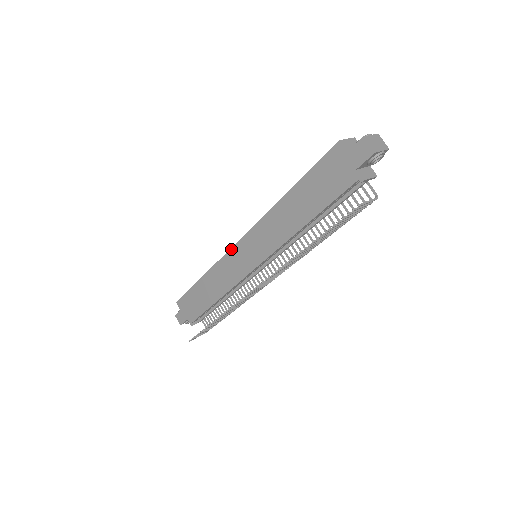
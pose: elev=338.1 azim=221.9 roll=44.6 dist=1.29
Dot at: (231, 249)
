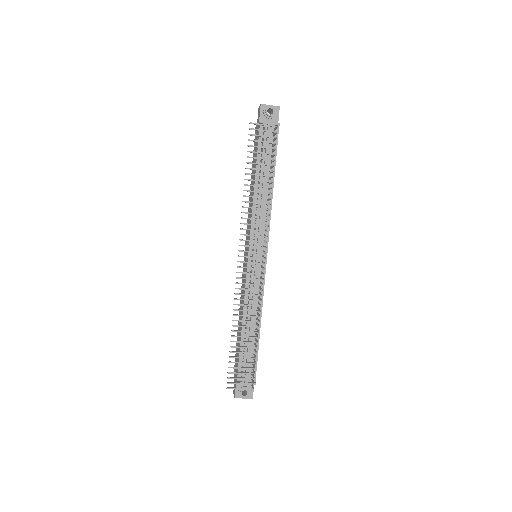
Dot at: (243, 265)
